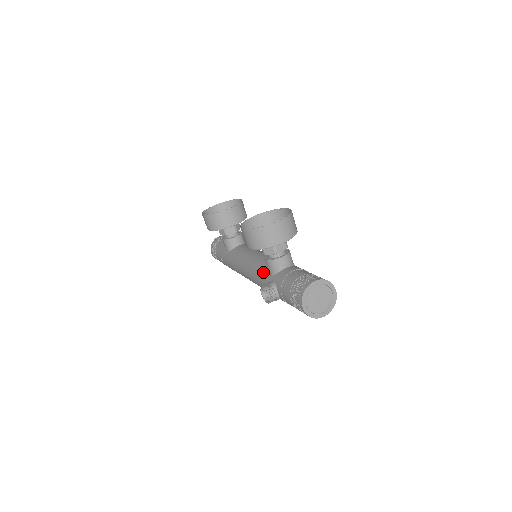
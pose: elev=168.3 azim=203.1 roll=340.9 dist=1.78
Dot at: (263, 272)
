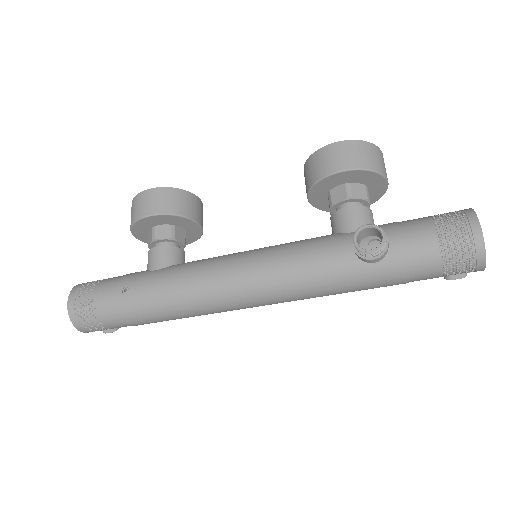
Dot at: (323, 237)
